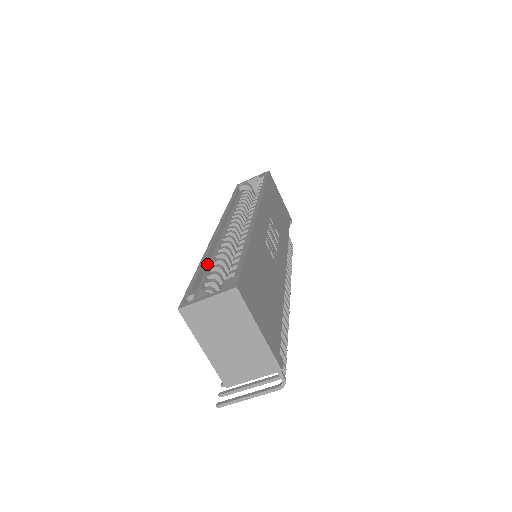
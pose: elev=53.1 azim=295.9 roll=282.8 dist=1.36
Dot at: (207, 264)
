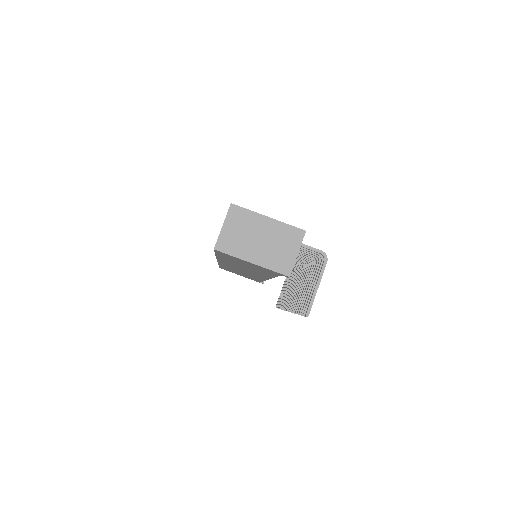
Dot at: occluded
